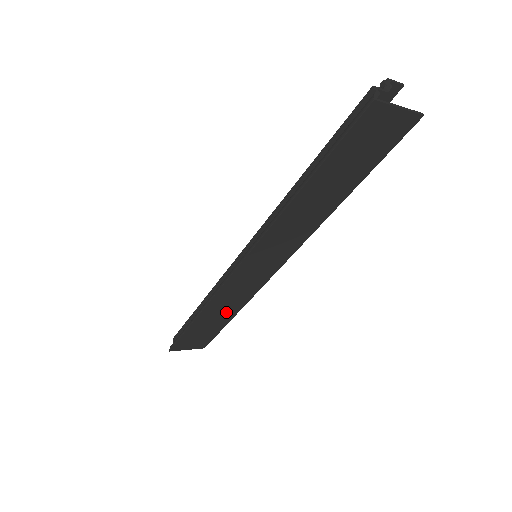
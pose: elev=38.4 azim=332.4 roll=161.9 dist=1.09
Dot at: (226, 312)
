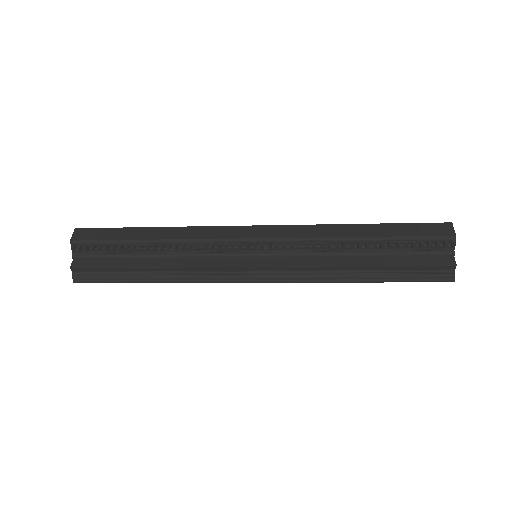
Dot at: occluded
